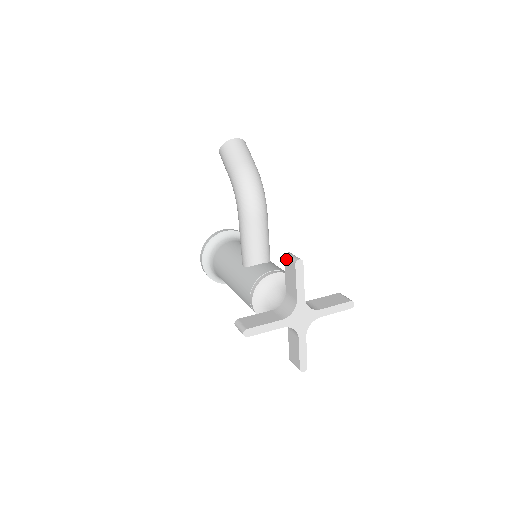
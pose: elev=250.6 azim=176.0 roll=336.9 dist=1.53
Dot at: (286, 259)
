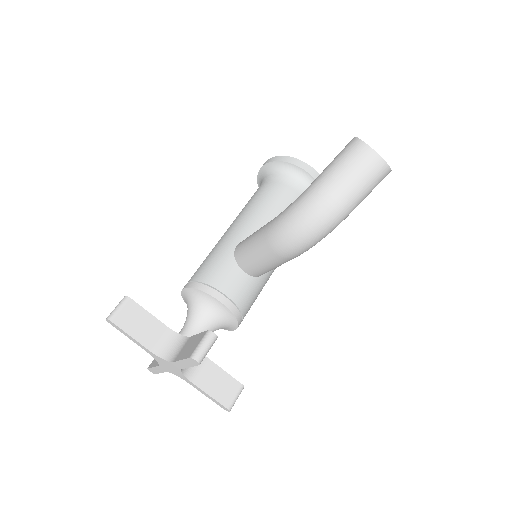
Dot at: (204, 335)
